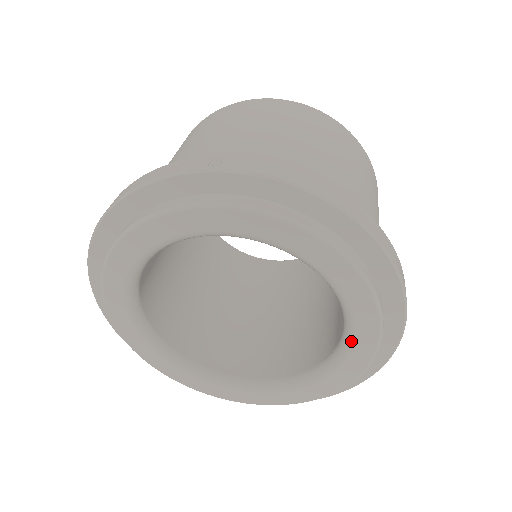
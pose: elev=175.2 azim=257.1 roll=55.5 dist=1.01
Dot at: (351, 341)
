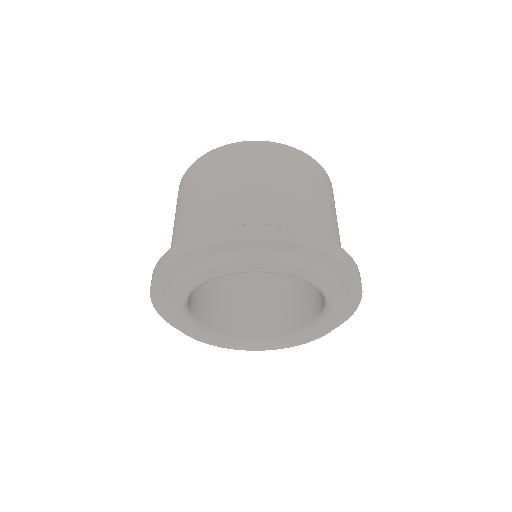
Dot at: (319, 327)
